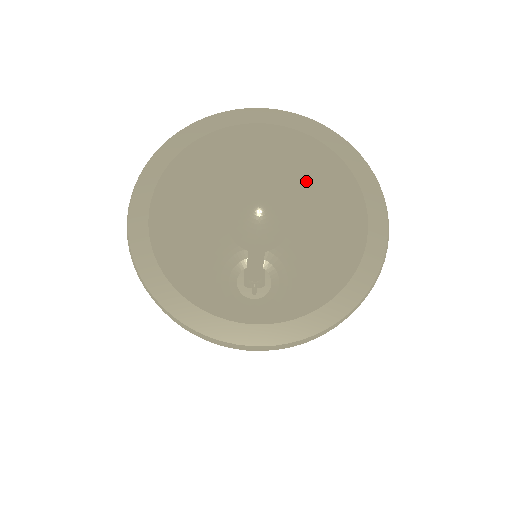
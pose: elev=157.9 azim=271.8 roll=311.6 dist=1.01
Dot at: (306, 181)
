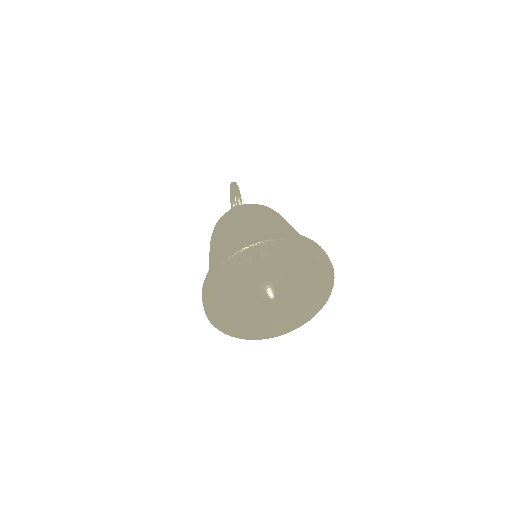
Dot at: occluded
